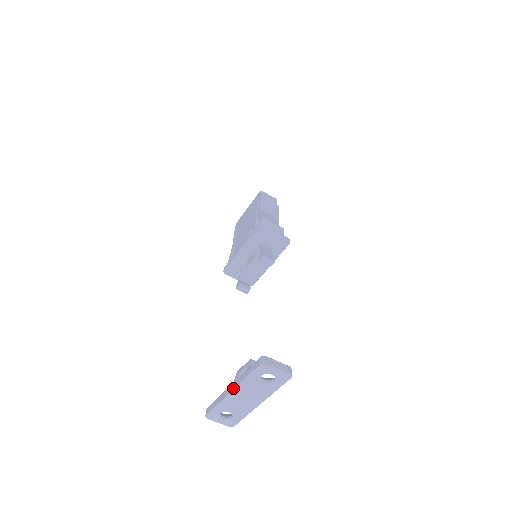
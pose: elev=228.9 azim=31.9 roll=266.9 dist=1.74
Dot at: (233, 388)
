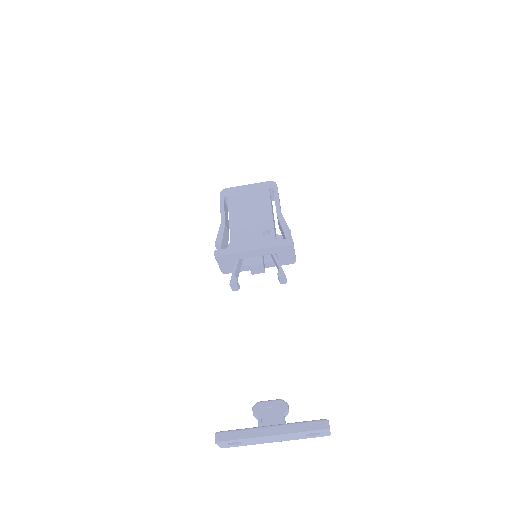
Dot at: (277, 433)
